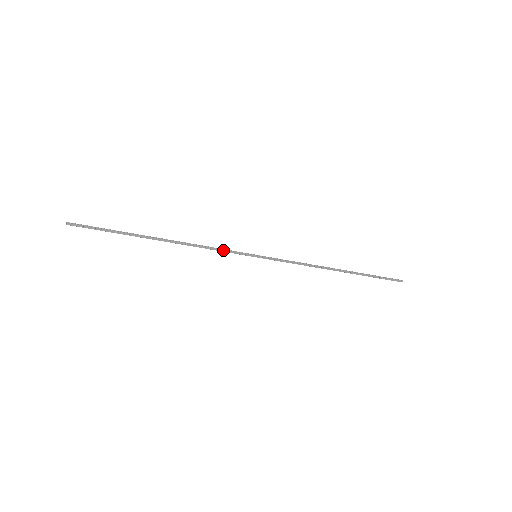
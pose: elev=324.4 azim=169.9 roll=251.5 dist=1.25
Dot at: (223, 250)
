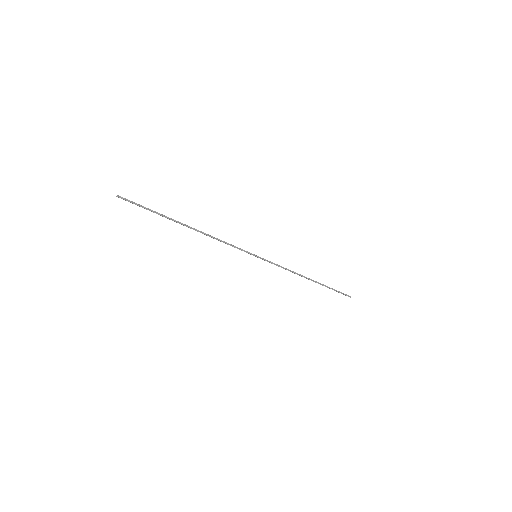
Dot at: occluded
